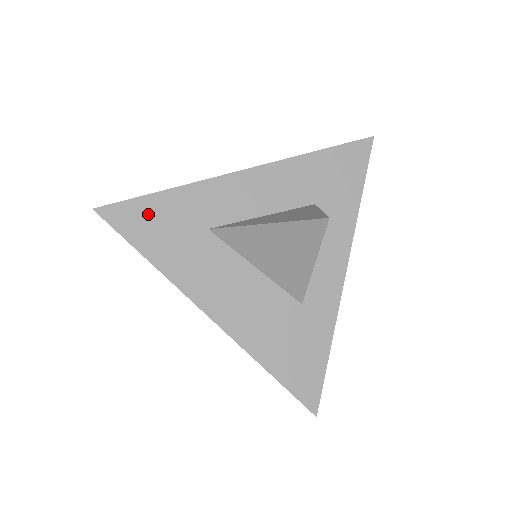
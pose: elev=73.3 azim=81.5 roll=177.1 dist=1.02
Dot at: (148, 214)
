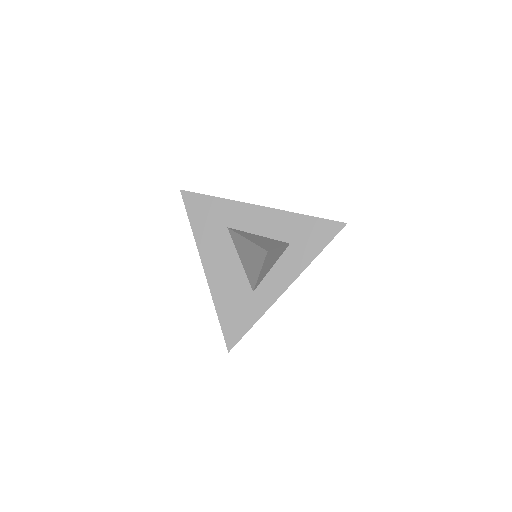
Dot at: (203, 205)
